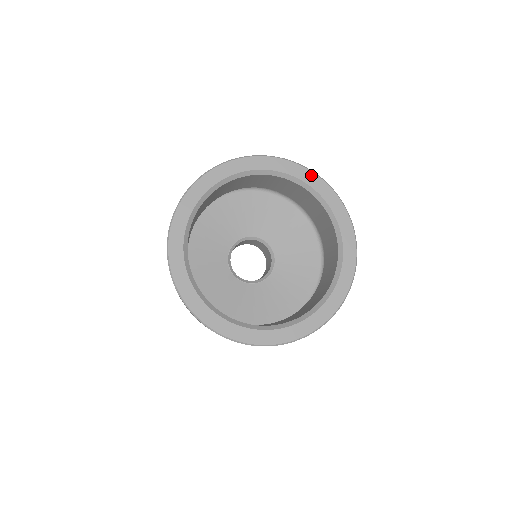
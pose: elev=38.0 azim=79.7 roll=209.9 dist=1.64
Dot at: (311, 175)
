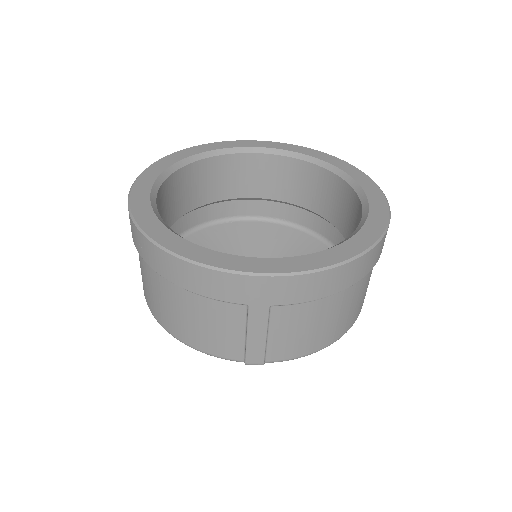
Dot at: (305, 149)
